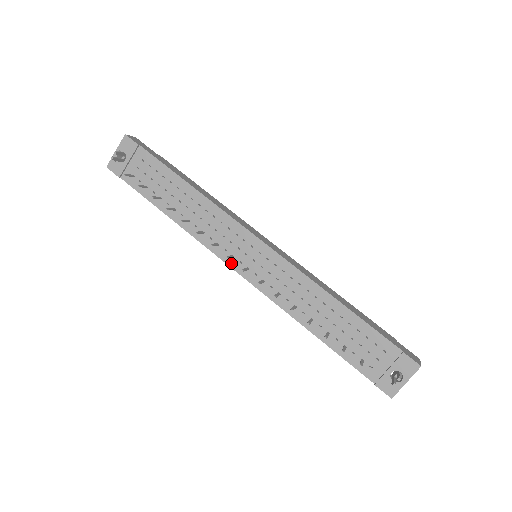
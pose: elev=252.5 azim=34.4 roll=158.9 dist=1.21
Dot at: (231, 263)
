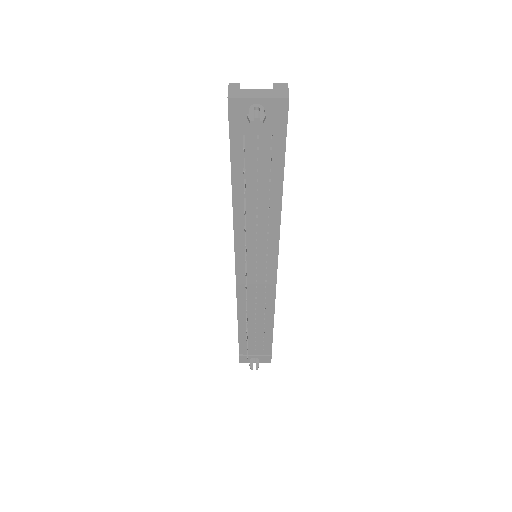
Dot at: (239, 263)
